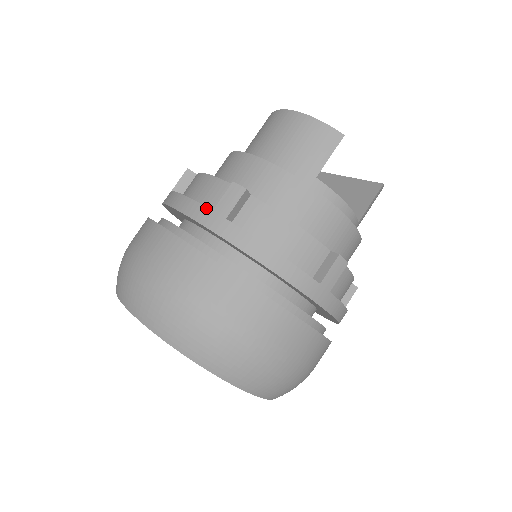
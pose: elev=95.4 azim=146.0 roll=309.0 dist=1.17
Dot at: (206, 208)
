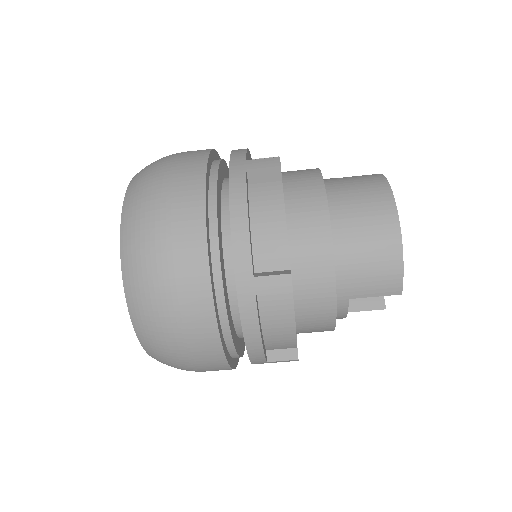
Dot at: (251, 268)
